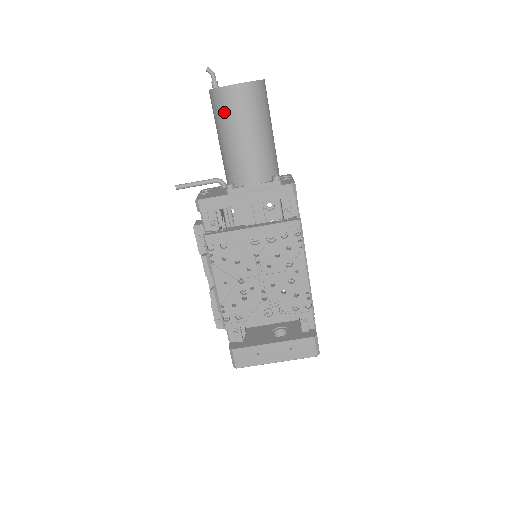
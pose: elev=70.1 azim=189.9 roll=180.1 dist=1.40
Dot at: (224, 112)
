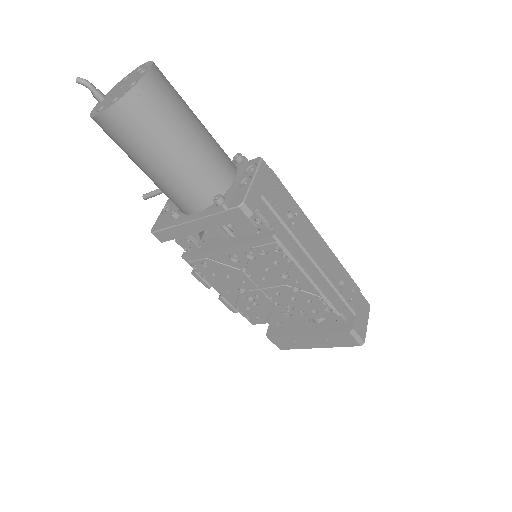
Dot at: (116, 143)
